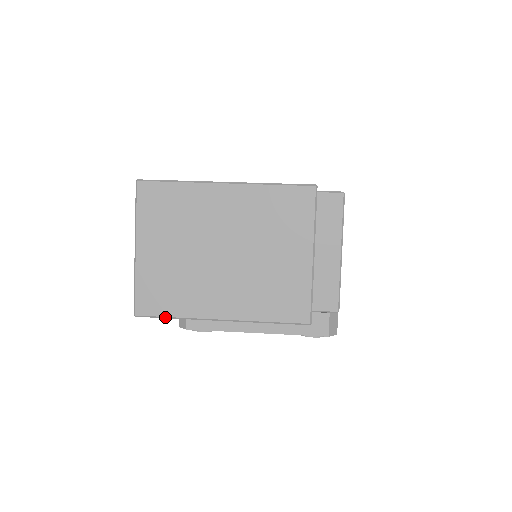
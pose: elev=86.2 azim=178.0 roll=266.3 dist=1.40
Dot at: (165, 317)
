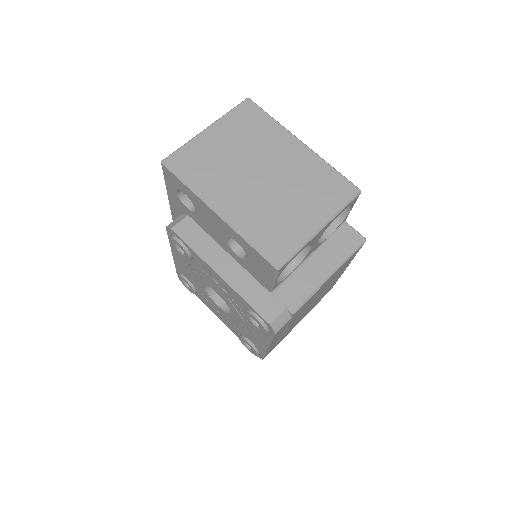
Dot at: (181, 179)
